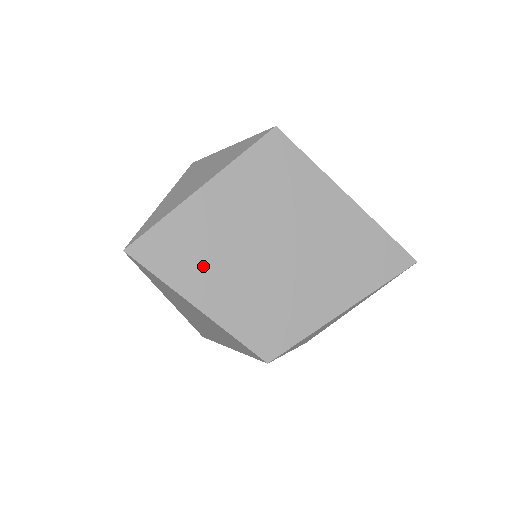
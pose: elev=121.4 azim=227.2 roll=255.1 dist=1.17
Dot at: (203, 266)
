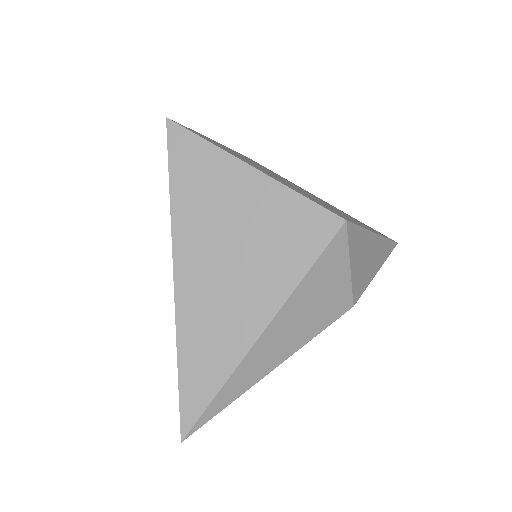
Dot at: (241, 158)
